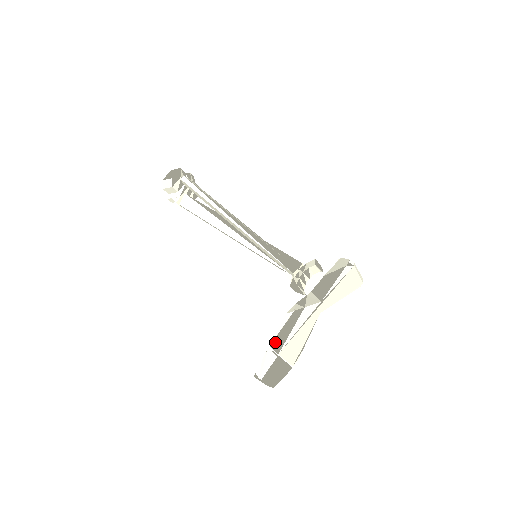
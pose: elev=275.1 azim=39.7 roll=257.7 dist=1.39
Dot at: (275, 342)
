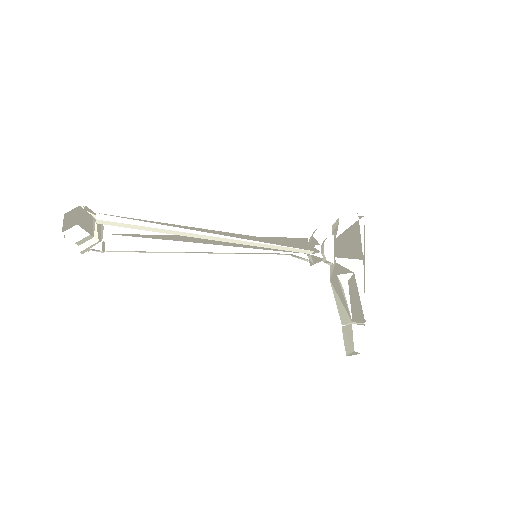
Dot at: (355, 316)
